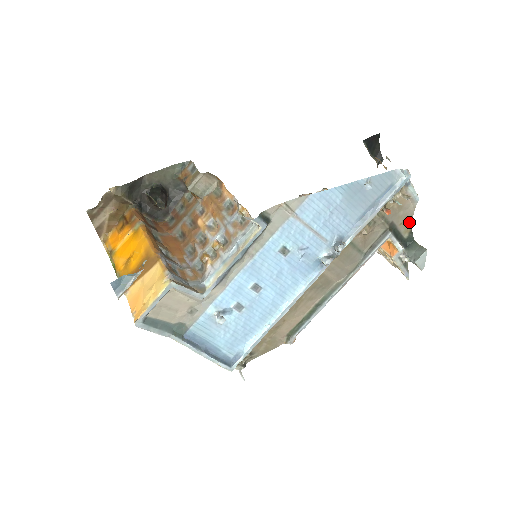
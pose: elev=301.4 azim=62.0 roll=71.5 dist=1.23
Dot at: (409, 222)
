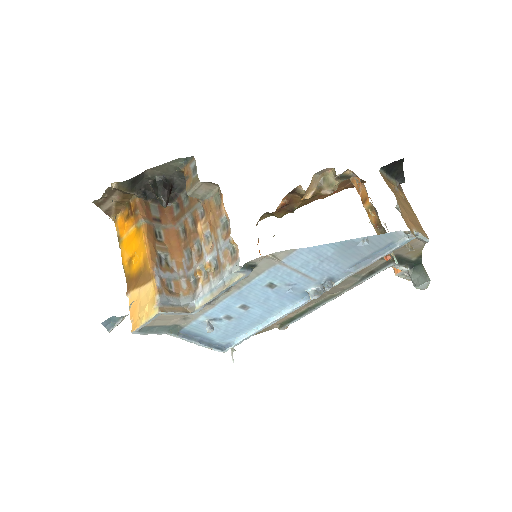
Dot at: (418, 251)
